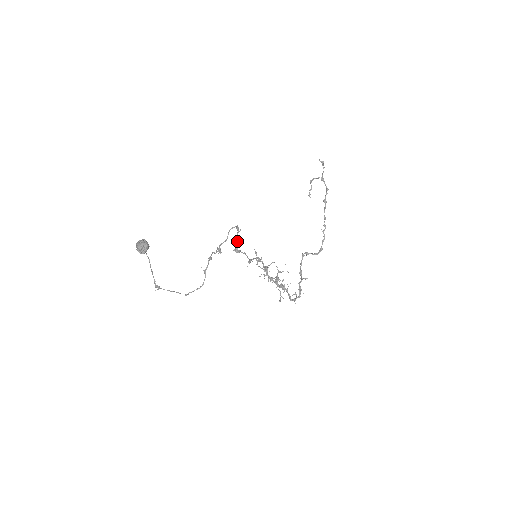
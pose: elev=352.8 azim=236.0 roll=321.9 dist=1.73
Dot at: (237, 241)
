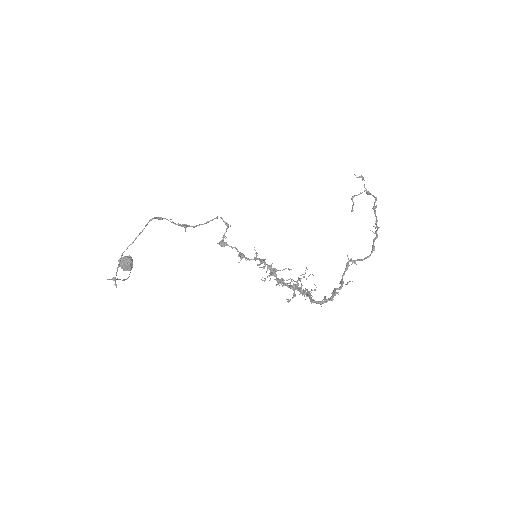
Dot at: occluded
